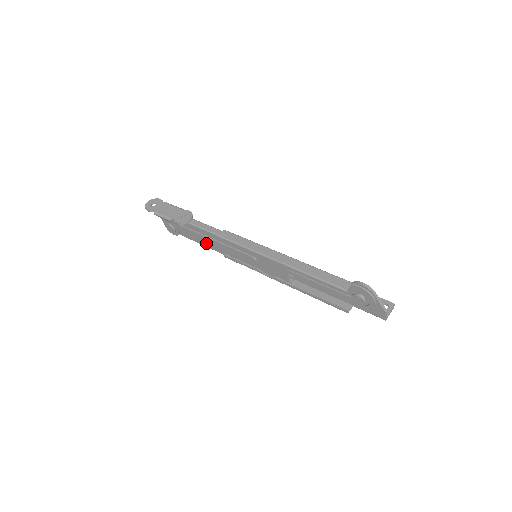
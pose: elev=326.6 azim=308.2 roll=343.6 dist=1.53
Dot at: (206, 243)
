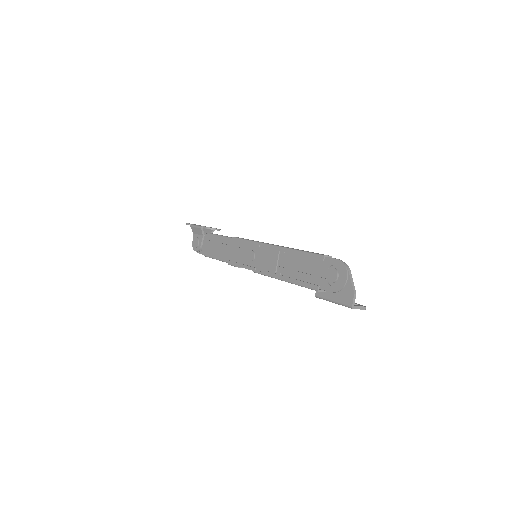
Dot at: (219, 252)
